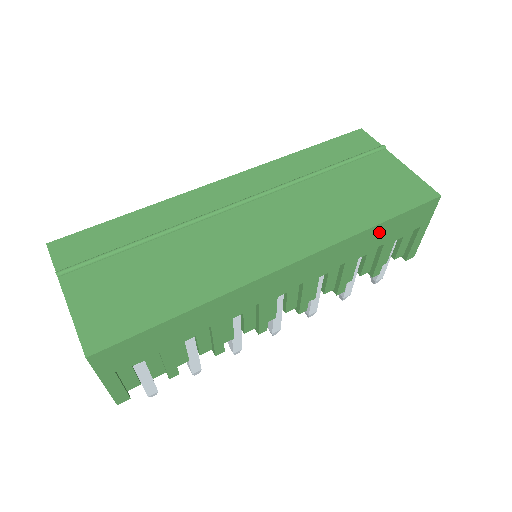
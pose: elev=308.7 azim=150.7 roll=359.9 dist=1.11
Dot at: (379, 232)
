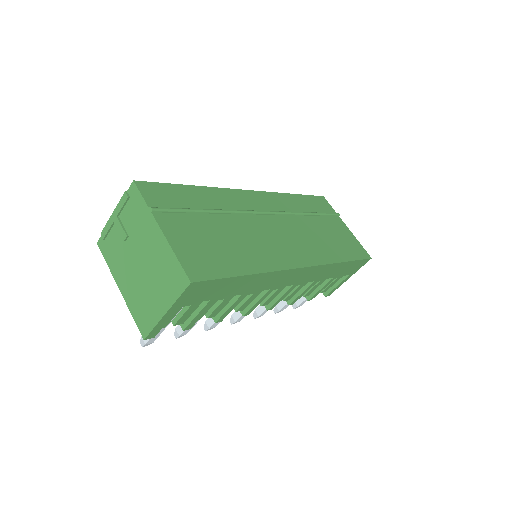
Dot at: (340, 267)
